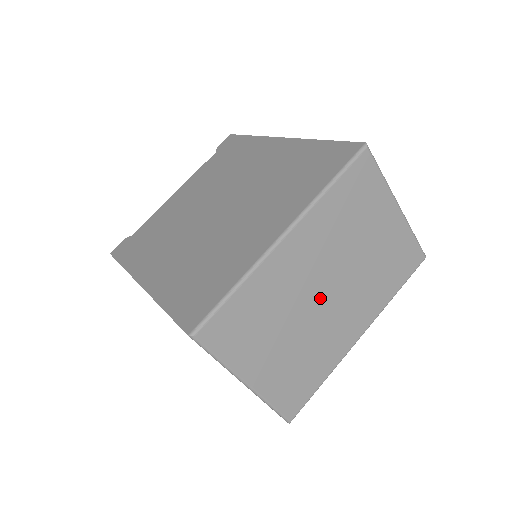
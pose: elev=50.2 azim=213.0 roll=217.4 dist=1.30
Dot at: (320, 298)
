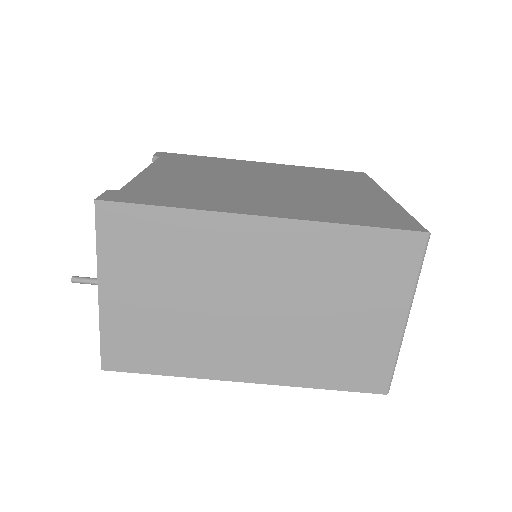
Dot at: occluded
